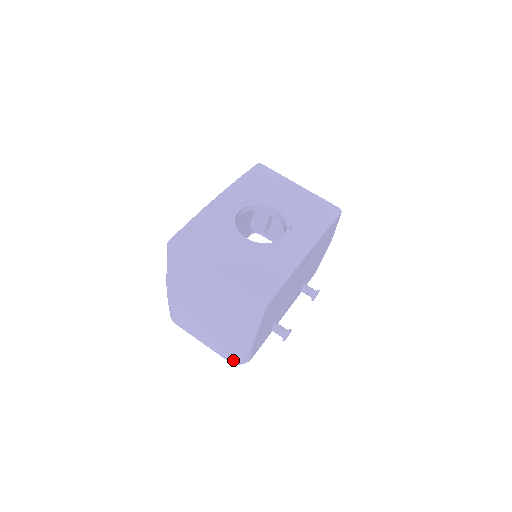
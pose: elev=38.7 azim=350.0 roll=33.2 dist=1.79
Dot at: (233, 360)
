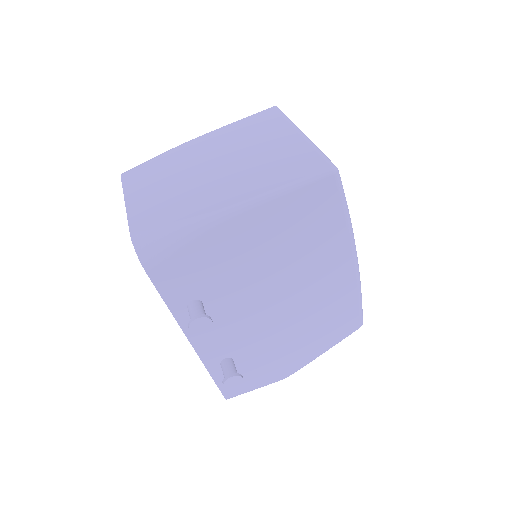
Dot at: (144, 232)
